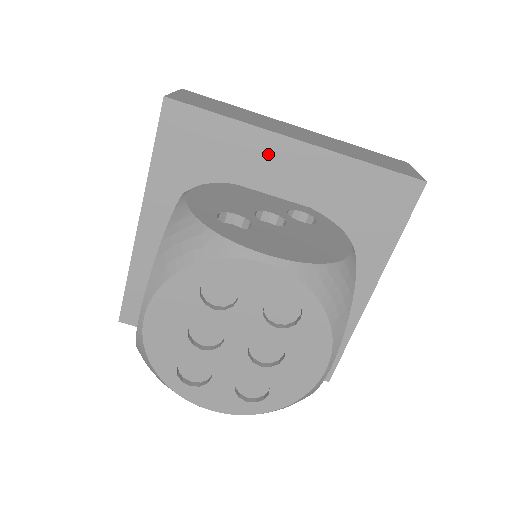
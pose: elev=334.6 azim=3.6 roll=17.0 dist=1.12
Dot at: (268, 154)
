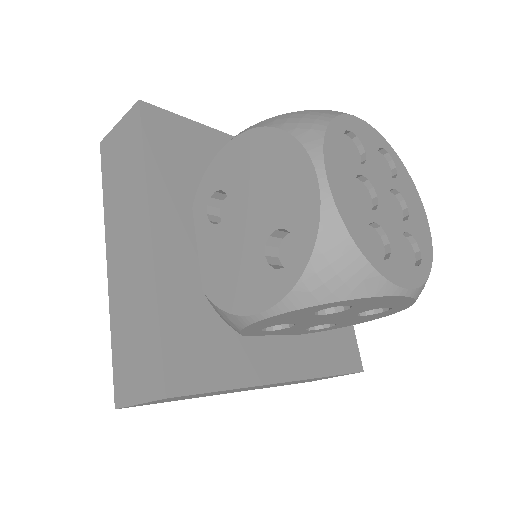
Dot at: occluded
